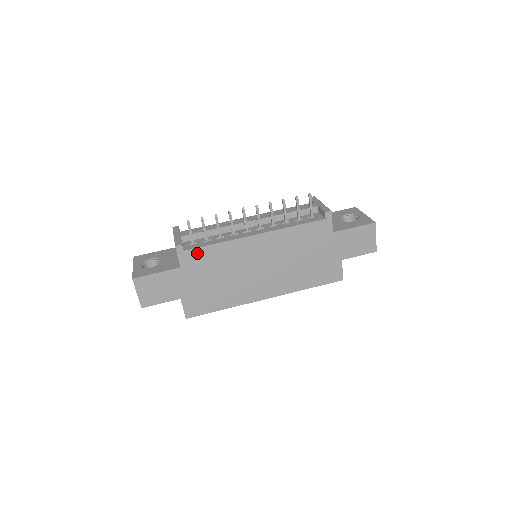
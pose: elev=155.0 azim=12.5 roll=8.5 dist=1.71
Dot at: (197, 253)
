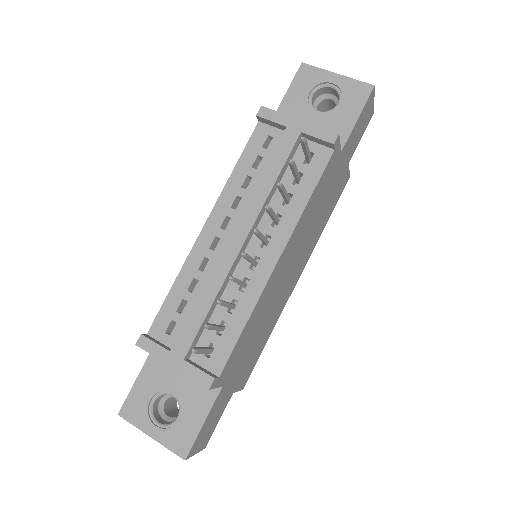
Dot at: (231, 358)
